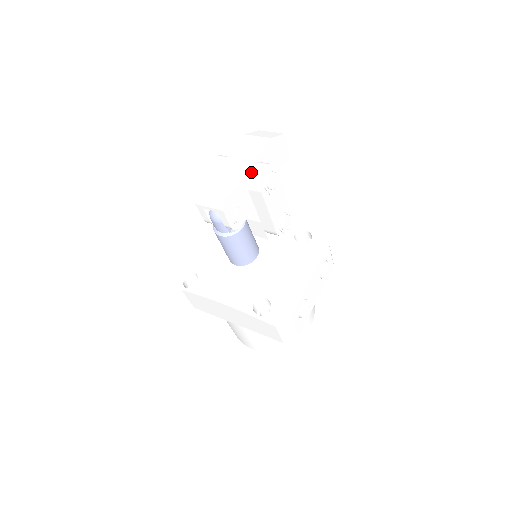
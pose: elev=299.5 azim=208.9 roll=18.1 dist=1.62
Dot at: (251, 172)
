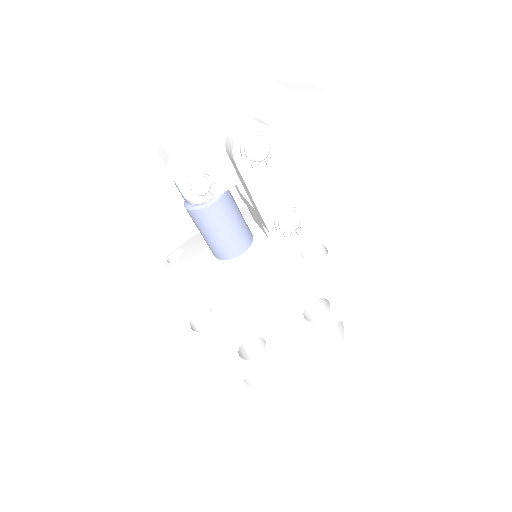
Dot at: (232, 128)
